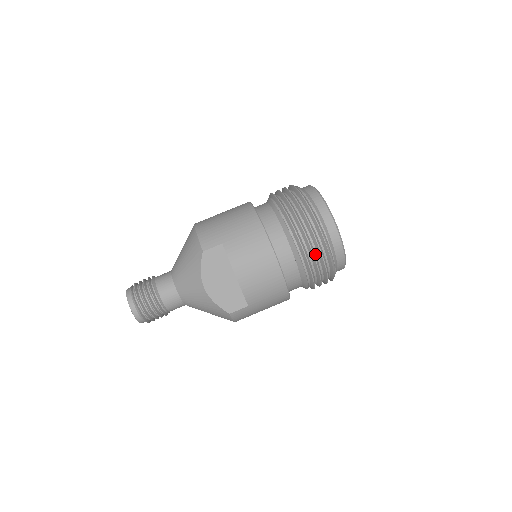
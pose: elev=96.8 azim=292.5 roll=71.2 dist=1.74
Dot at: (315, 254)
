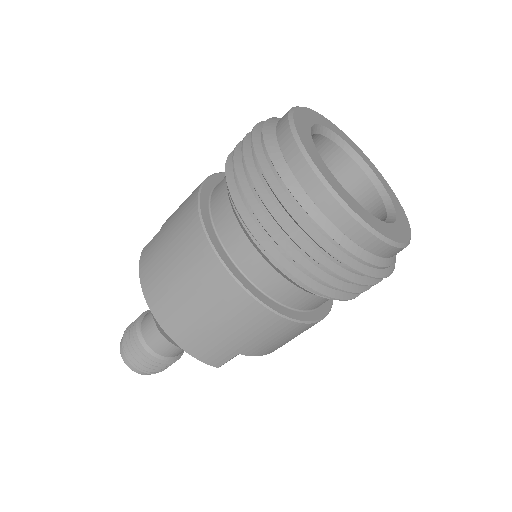
Dot at: occluded
